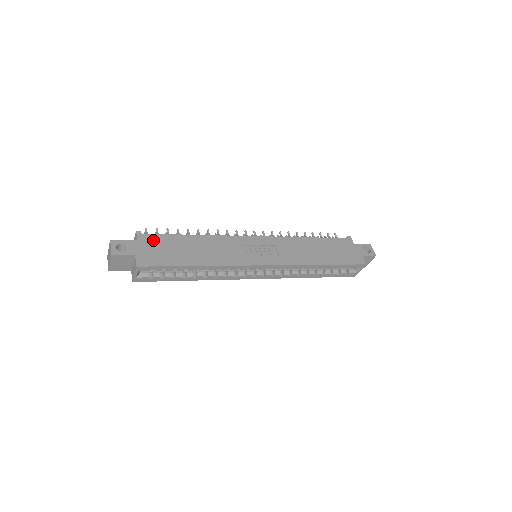
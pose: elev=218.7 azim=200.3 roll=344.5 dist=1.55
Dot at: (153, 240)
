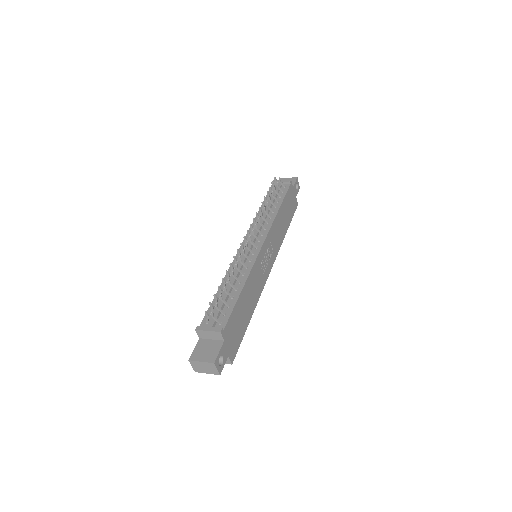
Dot at: (230, 328)
